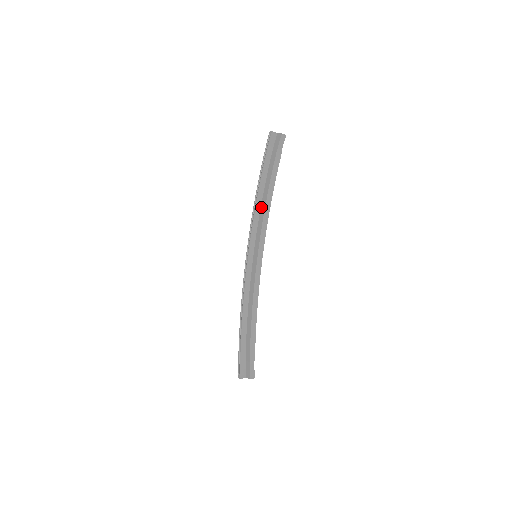
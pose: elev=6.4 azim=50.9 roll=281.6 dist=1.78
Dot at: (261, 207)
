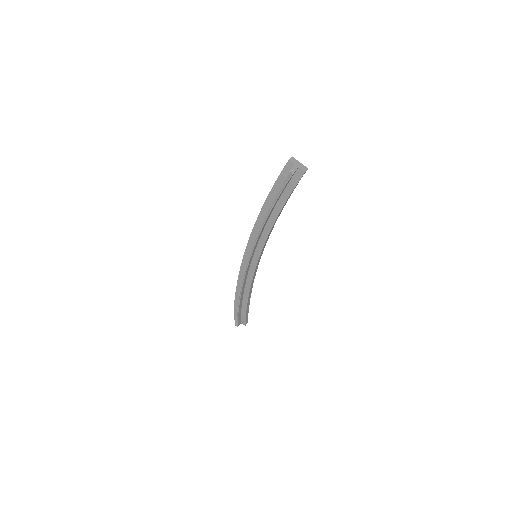
Dot at: (267, 224)
